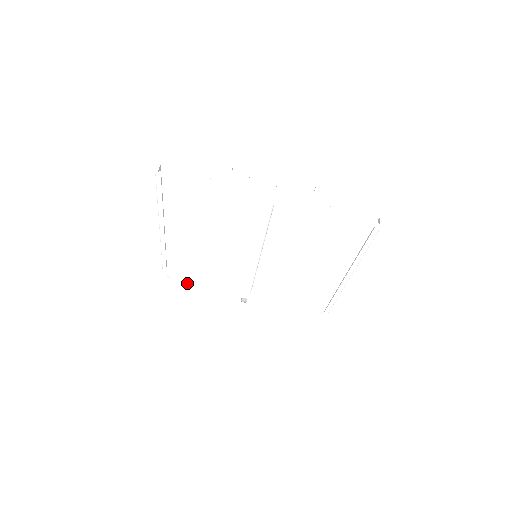
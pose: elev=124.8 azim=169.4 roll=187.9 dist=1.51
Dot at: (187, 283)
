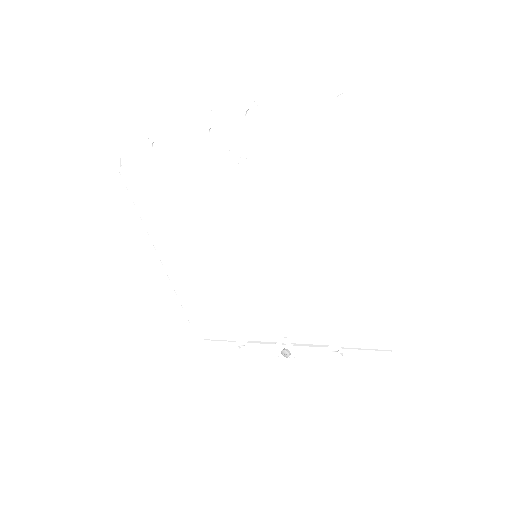
Dot at: (220, 341)
